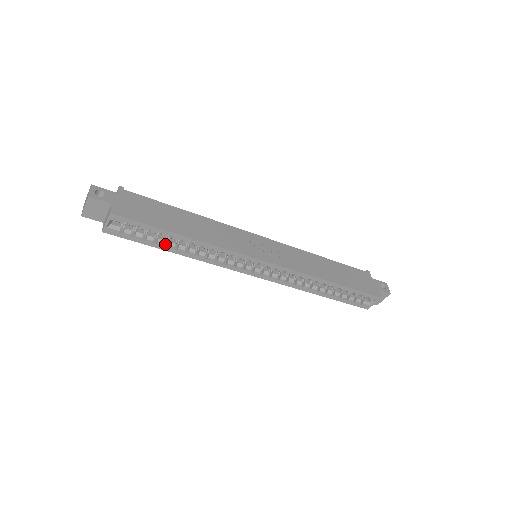
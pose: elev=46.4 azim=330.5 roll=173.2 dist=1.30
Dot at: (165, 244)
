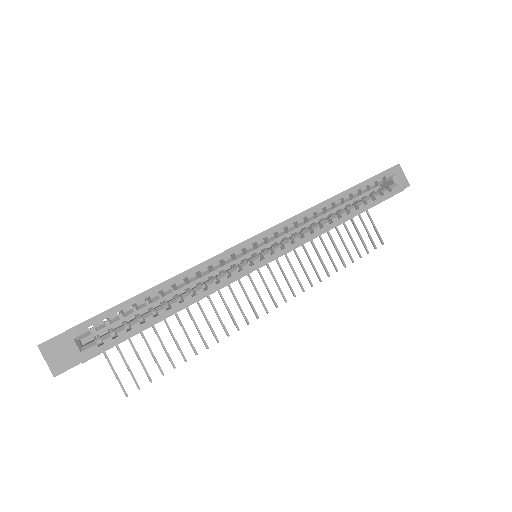
Dot at: (156, 316)
